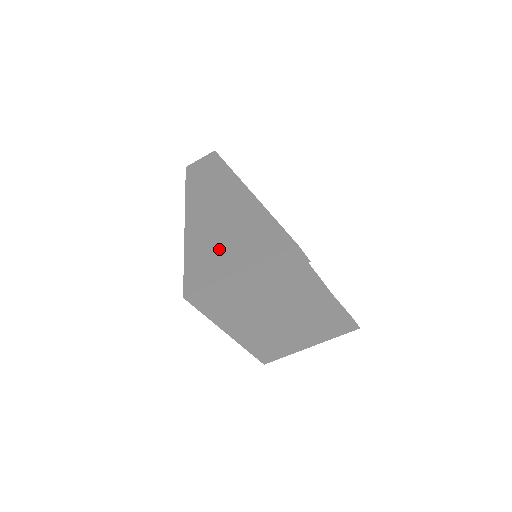
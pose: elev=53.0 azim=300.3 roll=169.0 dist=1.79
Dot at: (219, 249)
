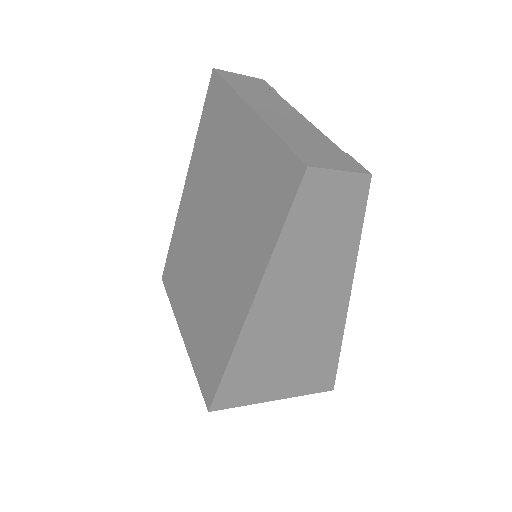
Dot at: (273, 373)
